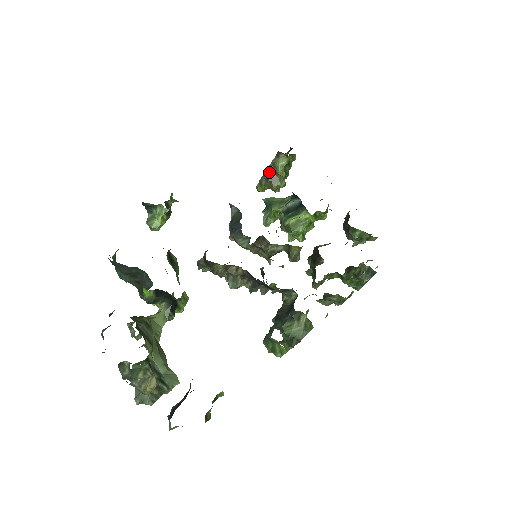
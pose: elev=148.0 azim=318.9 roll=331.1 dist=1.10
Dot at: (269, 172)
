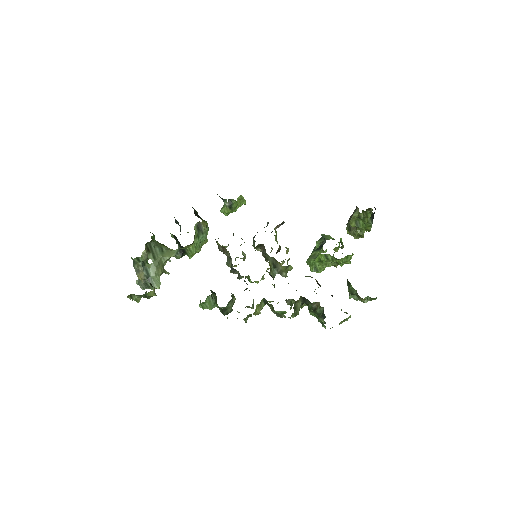
Dot at: (350, 219)
